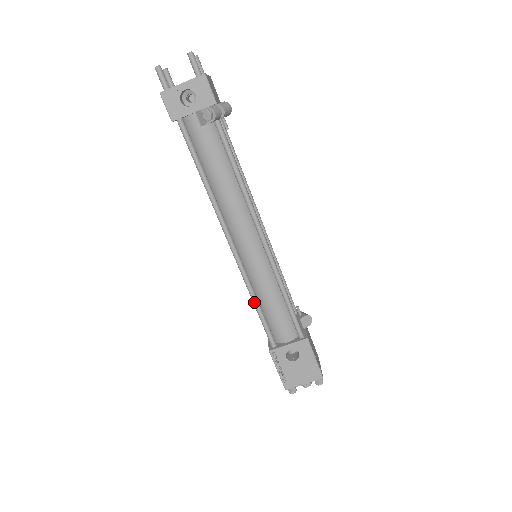
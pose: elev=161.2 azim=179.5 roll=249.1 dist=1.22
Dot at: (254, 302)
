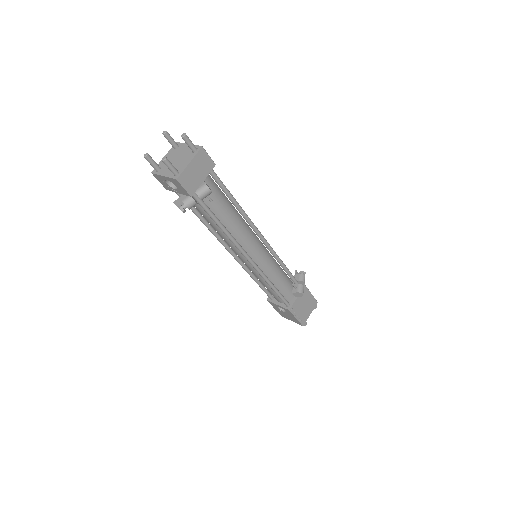
Dot at: (253, 279)
